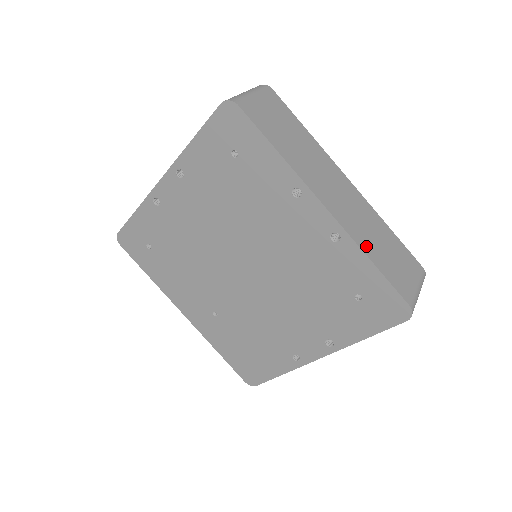
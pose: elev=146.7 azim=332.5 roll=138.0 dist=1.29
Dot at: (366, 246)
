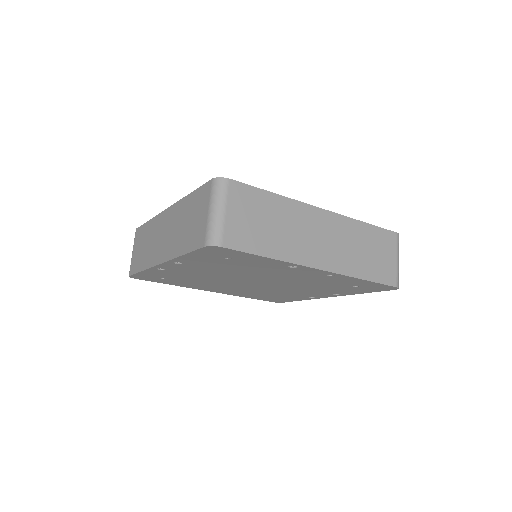
Dot at: (356, 269)
